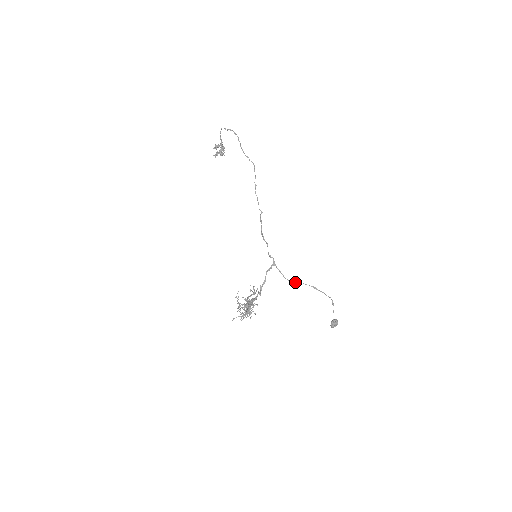
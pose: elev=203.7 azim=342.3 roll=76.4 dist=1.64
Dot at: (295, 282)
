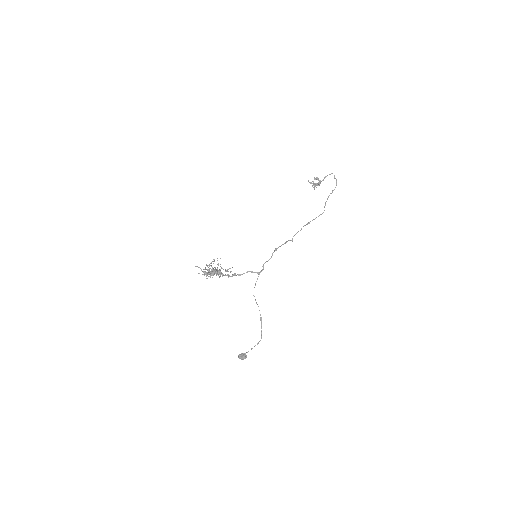
Dot at: occluded
